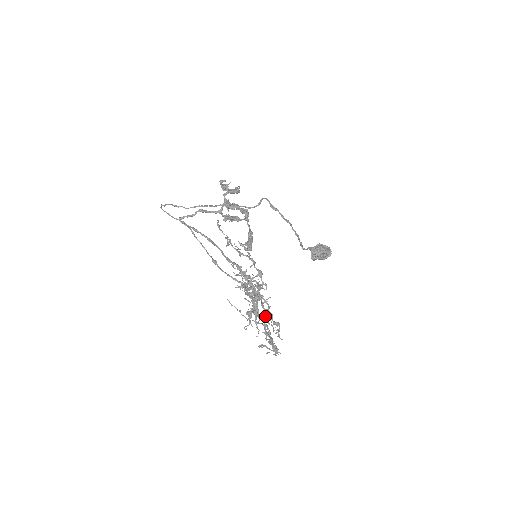
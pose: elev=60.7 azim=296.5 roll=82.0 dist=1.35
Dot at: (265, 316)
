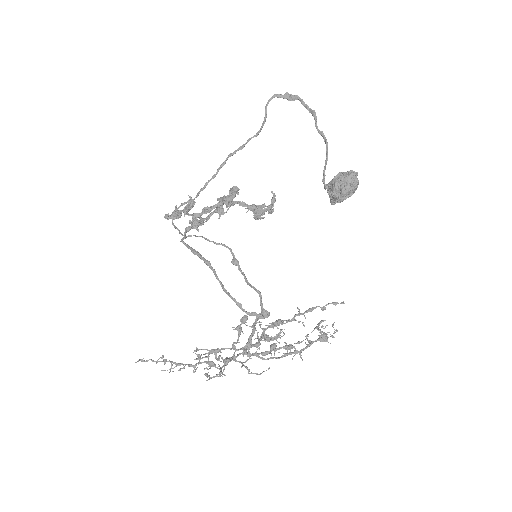
Dot at: (269, 353)
